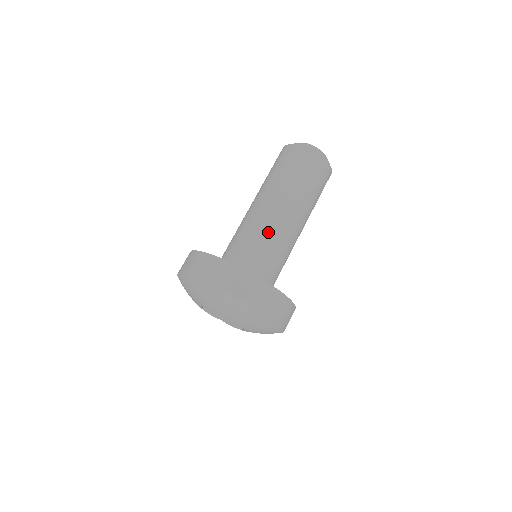
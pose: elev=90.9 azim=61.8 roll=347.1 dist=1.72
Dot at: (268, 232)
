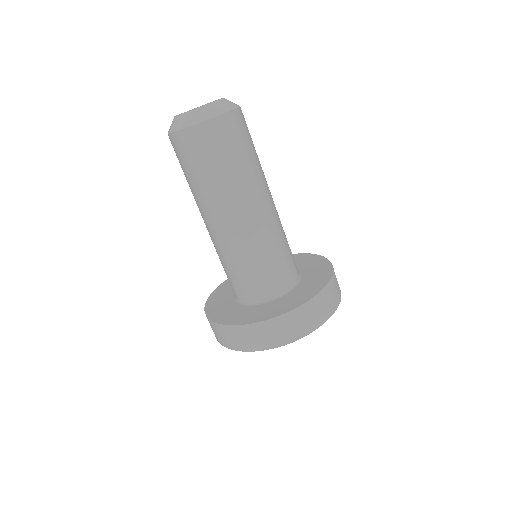
Dot at: (259, 244)
